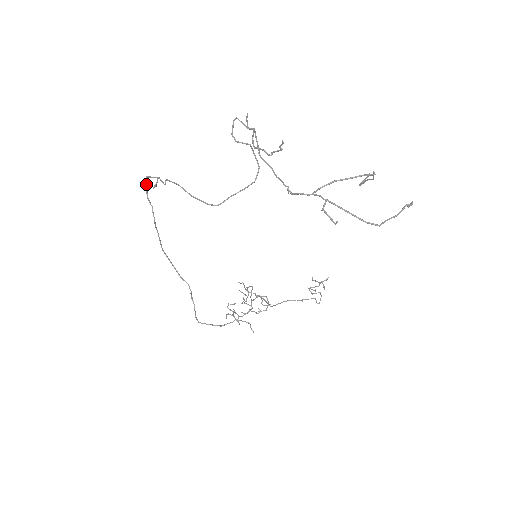
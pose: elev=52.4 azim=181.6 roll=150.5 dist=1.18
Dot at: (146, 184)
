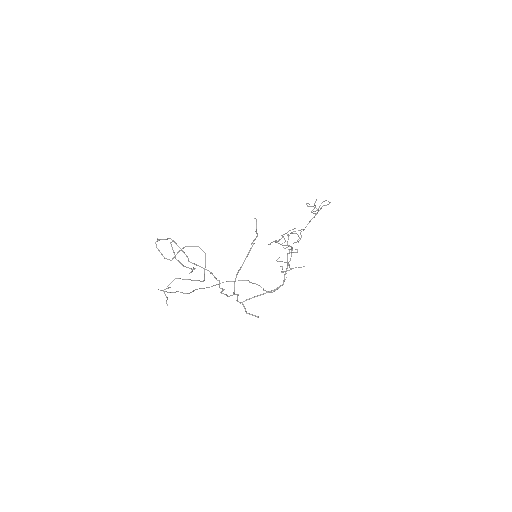
Dot at: occluded
